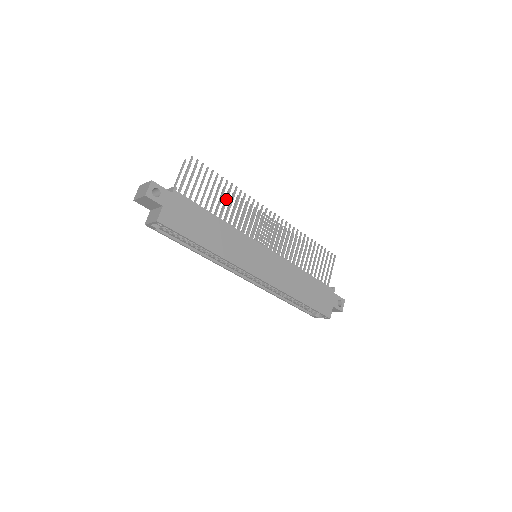
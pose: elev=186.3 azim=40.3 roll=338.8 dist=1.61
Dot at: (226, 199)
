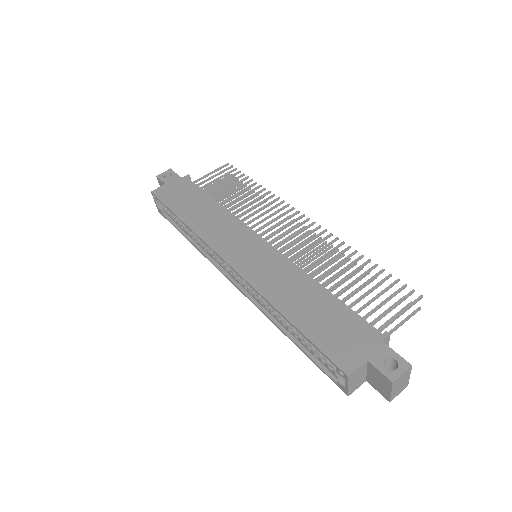
Dot at: (243, 195)
